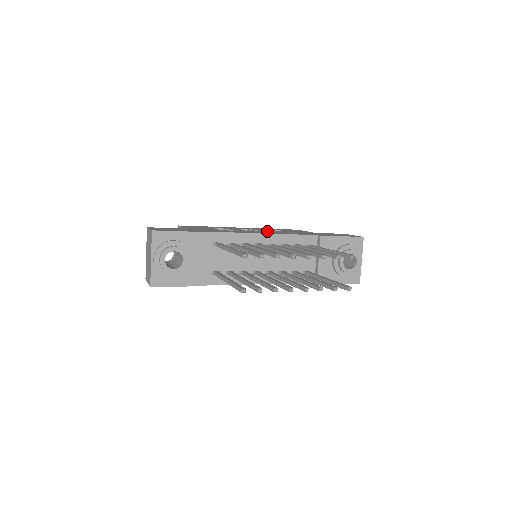
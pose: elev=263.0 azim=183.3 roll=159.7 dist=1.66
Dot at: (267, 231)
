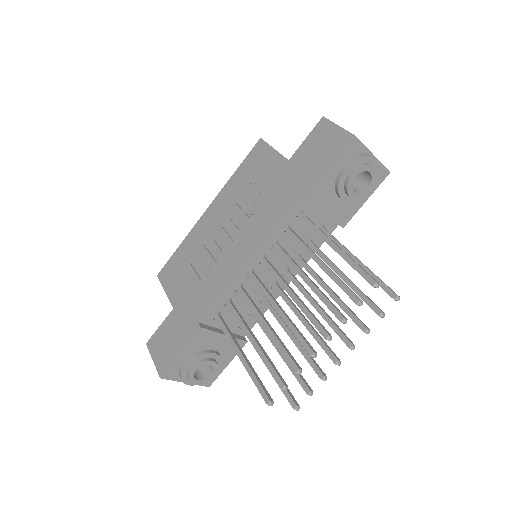
Dot at: (238, 210)
